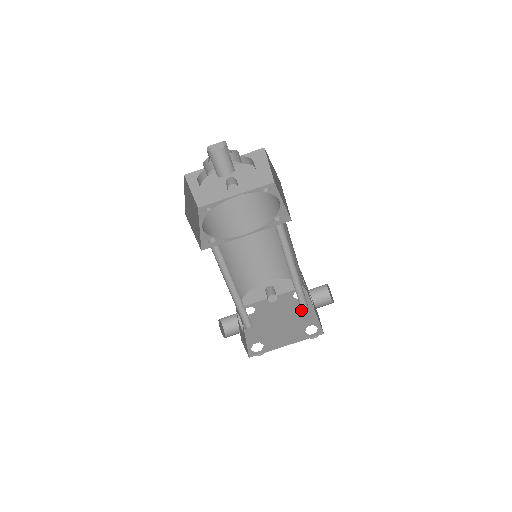
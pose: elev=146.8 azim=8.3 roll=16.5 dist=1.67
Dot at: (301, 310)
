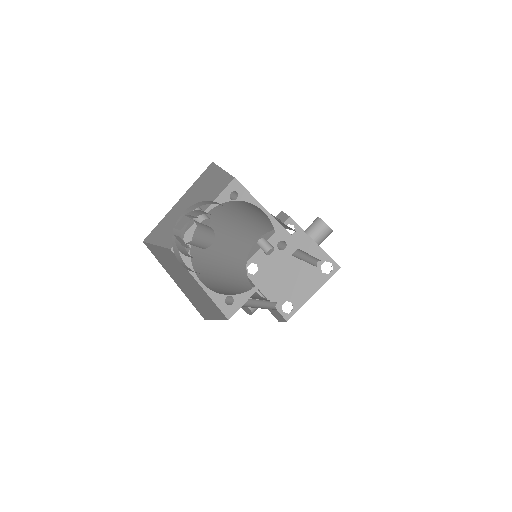
Dot at: (303, 248)
